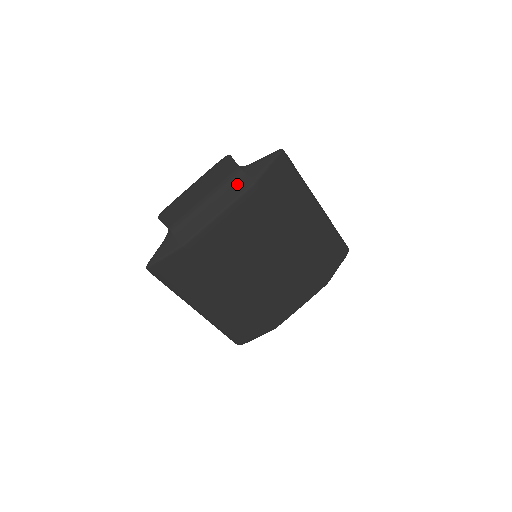
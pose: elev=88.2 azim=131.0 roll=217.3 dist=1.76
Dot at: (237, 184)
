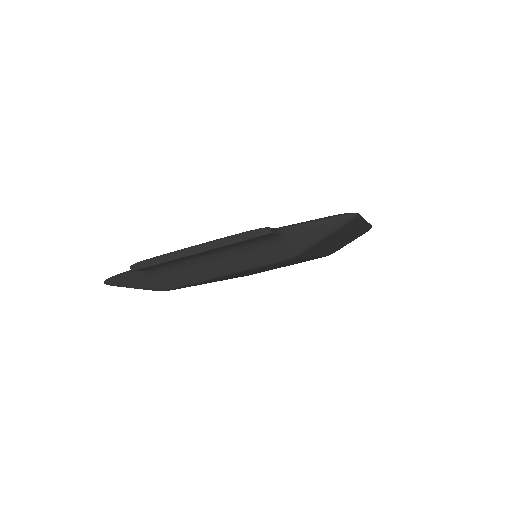
Dot at: (265, 250)
